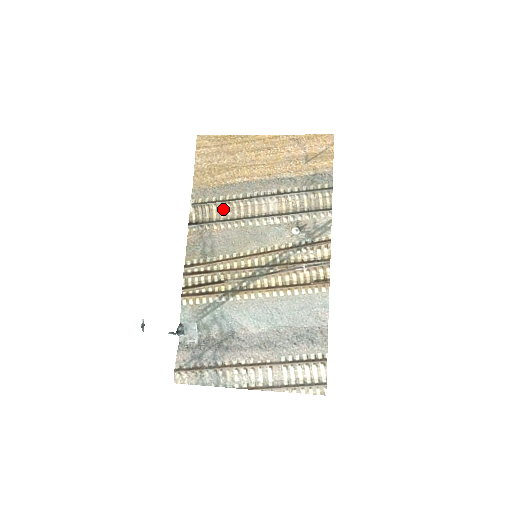
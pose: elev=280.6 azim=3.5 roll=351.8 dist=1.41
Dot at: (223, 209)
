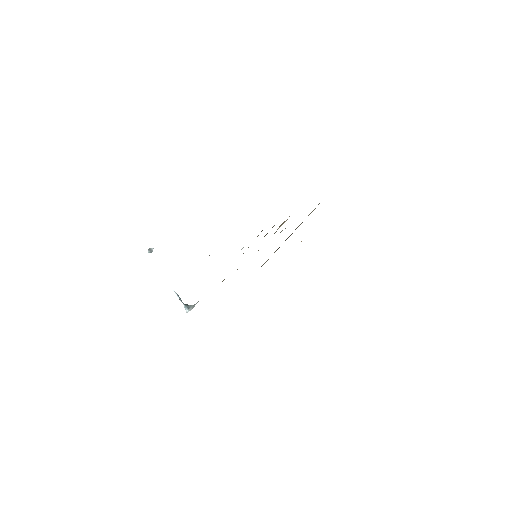
Dot at: occluded
